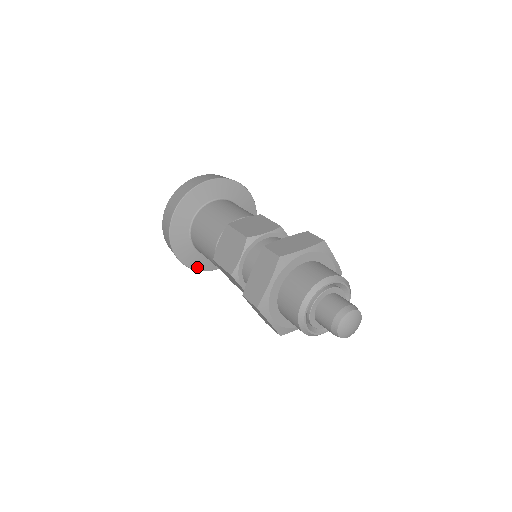
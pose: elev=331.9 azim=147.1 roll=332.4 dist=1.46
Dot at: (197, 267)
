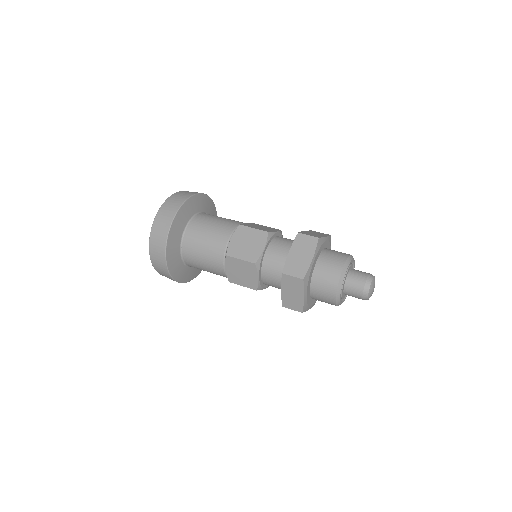
Dot at: (198, 273)
